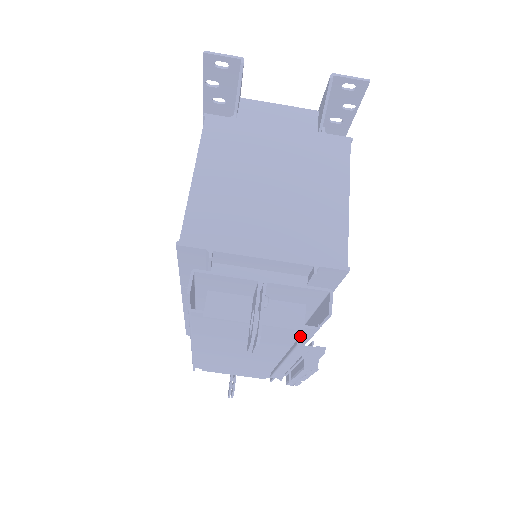
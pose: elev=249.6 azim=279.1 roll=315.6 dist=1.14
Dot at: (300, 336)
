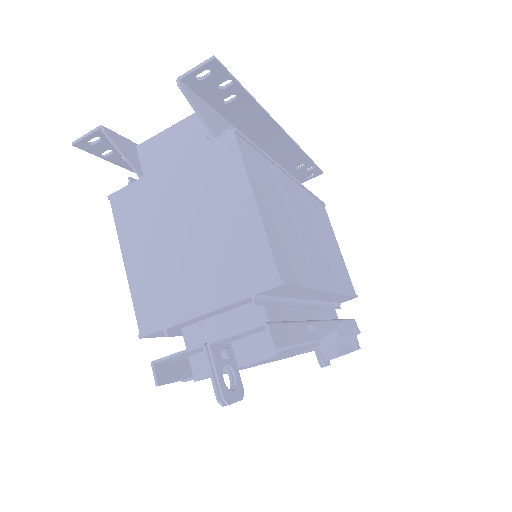
Dot at: (291, 349)
